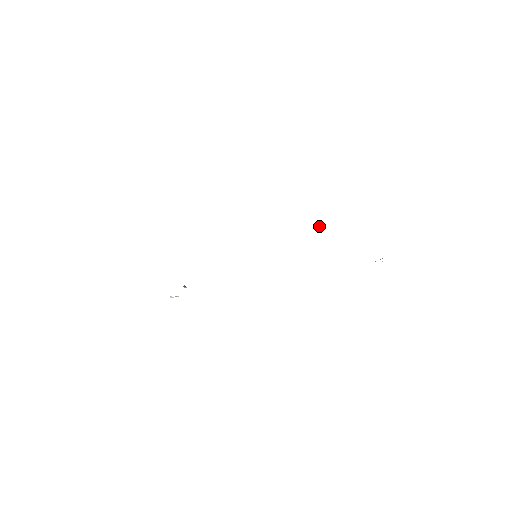
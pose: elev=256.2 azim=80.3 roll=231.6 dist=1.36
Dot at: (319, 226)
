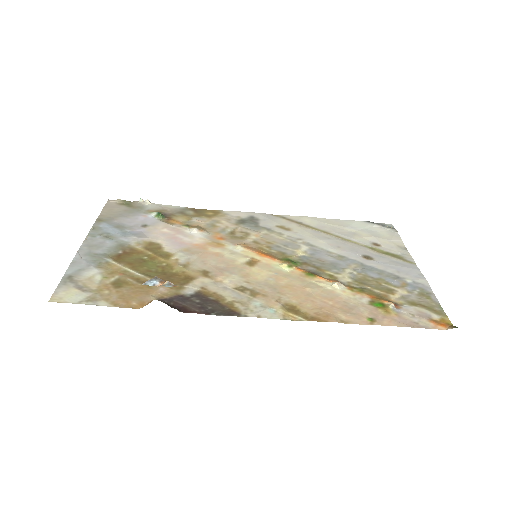
Dot at: (338, 288)
